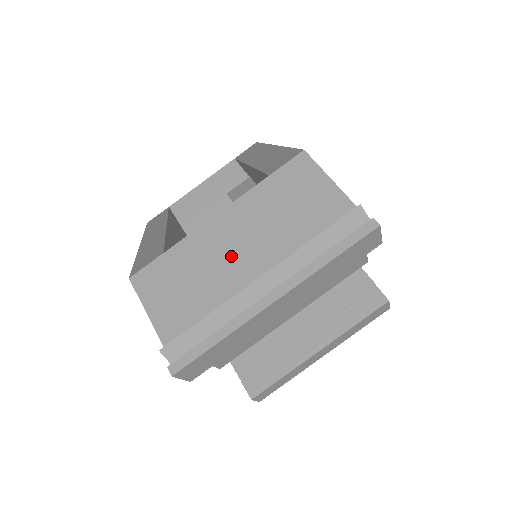
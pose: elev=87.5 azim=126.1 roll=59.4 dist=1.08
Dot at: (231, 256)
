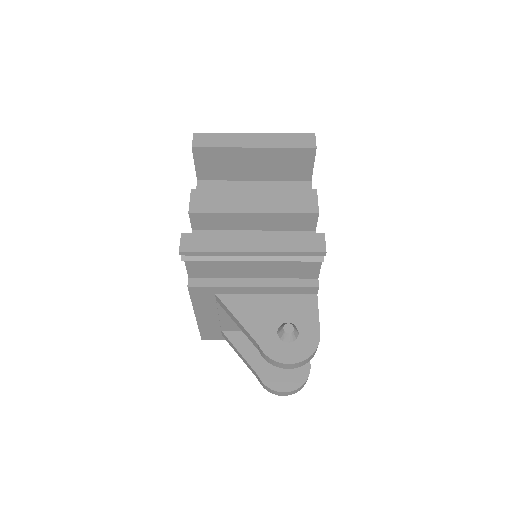
Dot at: occluded
